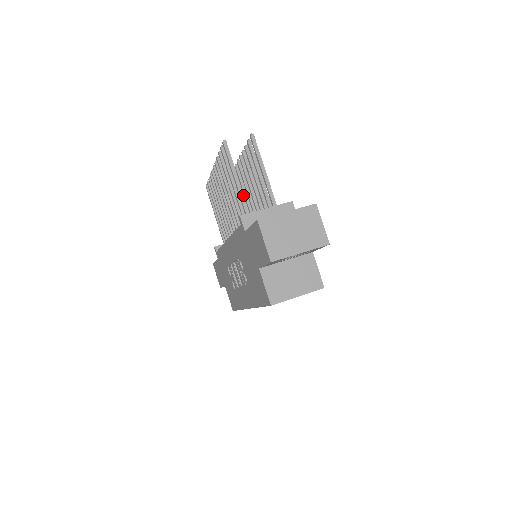
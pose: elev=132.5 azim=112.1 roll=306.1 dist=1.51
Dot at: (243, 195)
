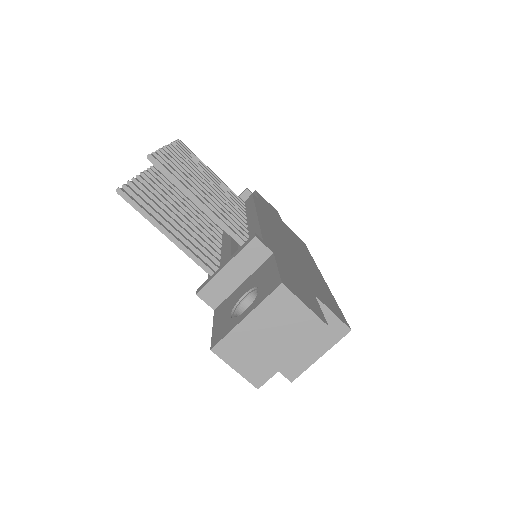
Dot at: (188, 250)
